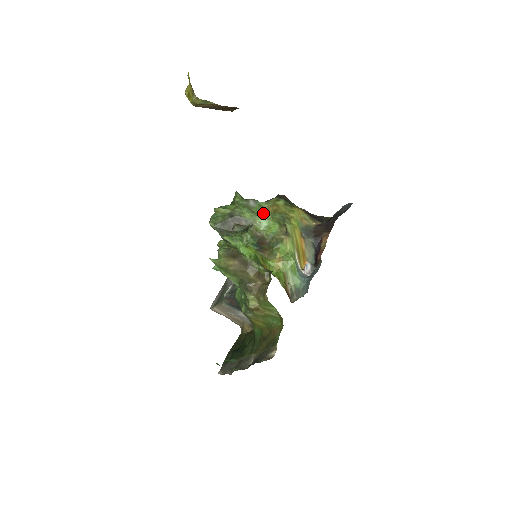
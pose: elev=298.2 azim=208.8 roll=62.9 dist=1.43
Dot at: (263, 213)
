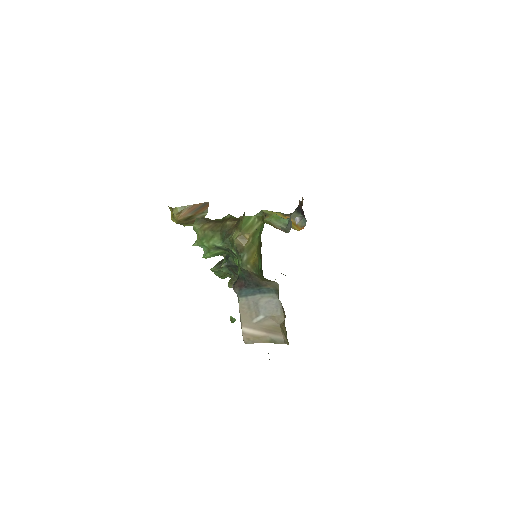
Dot at: occluded
